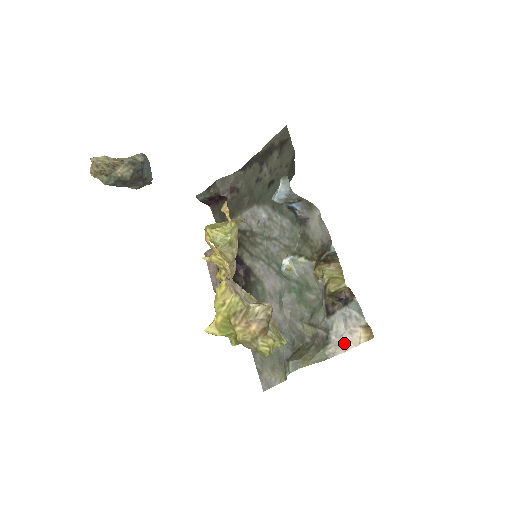
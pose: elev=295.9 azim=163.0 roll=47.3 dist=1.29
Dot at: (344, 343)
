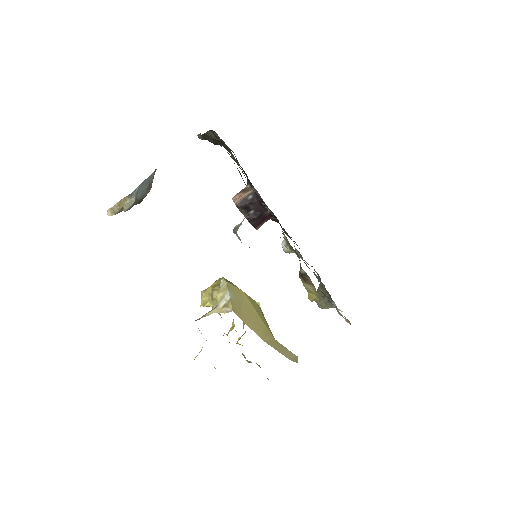
Dot at: occluded
